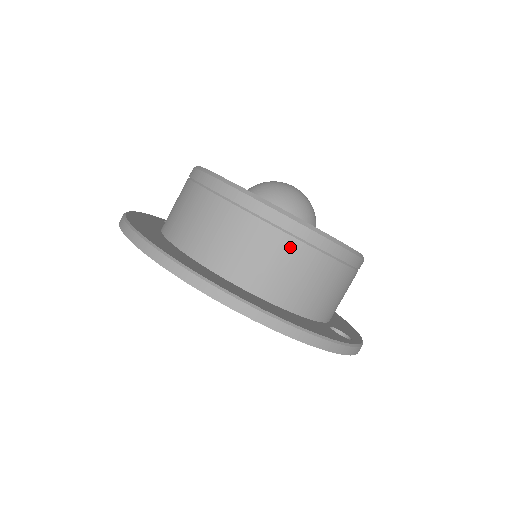
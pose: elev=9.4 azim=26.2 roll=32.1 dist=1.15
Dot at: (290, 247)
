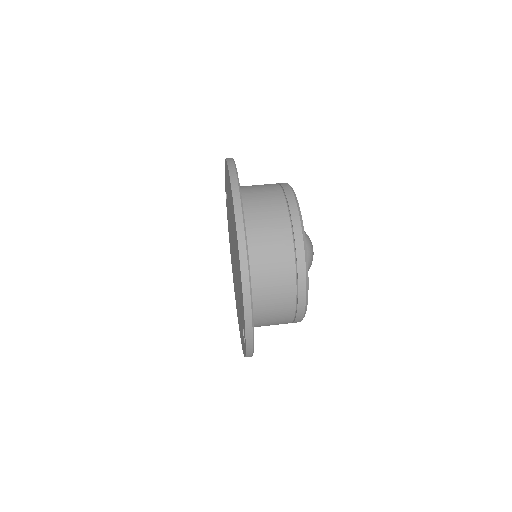
Dot at: (288, 263)
